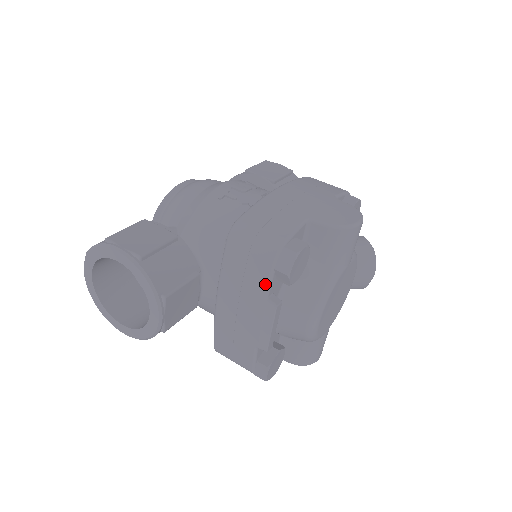
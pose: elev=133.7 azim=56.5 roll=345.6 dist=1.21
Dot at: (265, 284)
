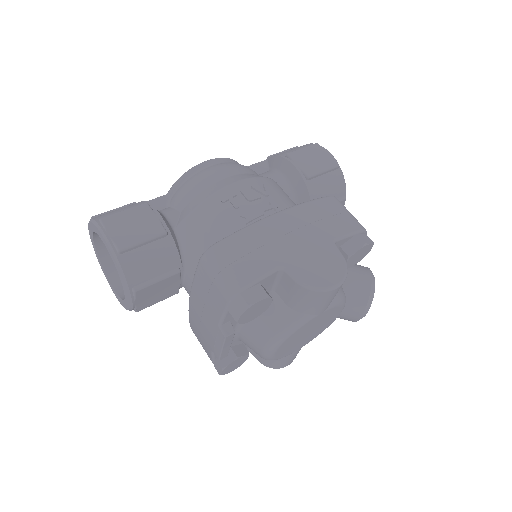
Dot at: (220, 315)
